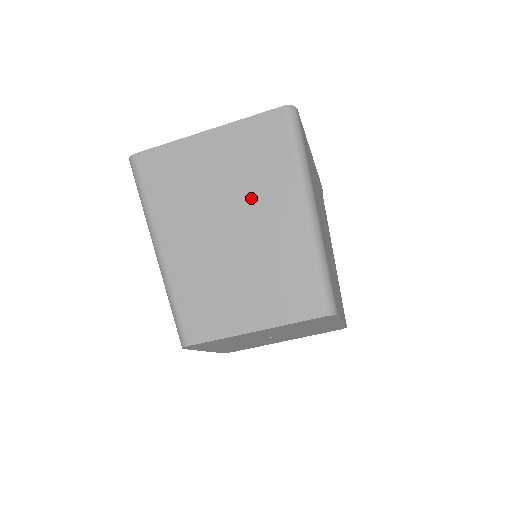
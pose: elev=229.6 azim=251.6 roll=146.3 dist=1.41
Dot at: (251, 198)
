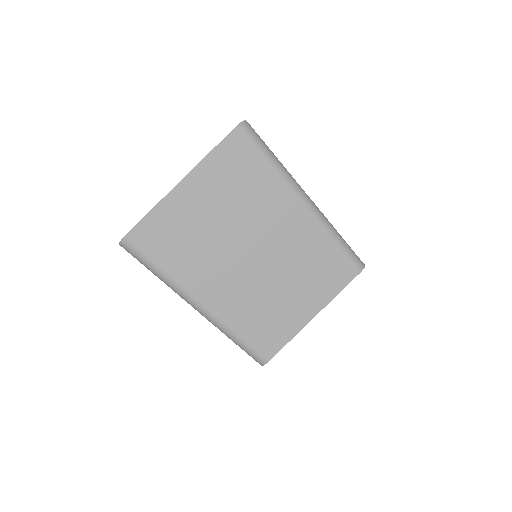
Dot at: (253, 216)
